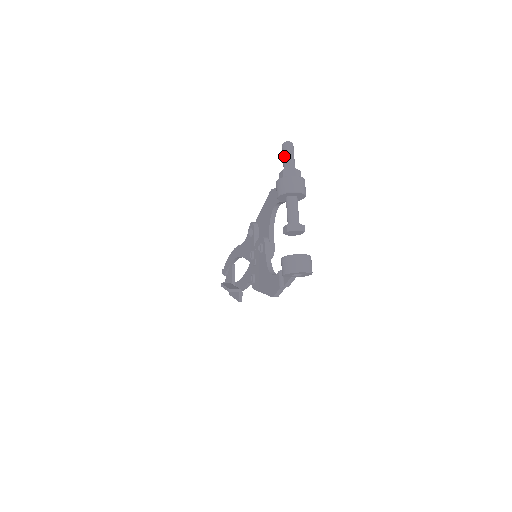
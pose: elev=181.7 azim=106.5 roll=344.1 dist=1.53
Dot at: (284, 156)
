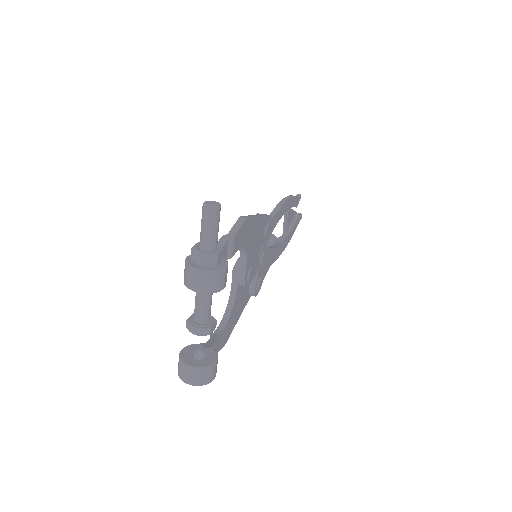
Dot at: occluded
